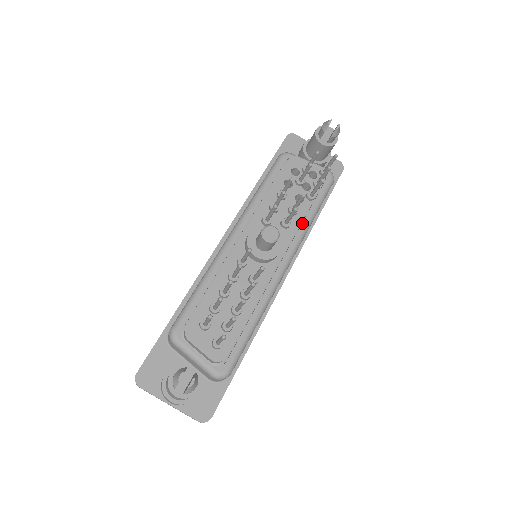
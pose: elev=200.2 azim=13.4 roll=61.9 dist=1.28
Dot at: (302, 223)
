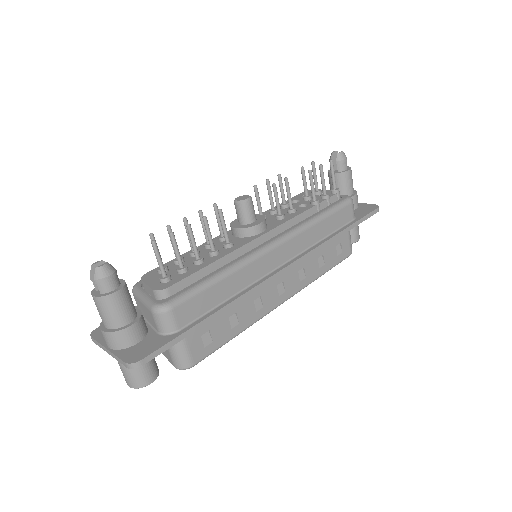
Dot at: (303, 220)
